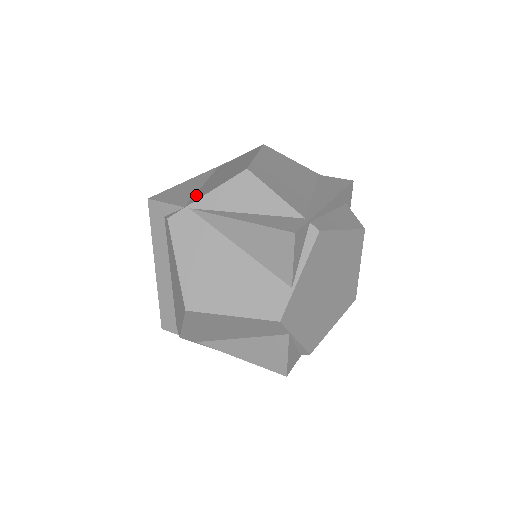
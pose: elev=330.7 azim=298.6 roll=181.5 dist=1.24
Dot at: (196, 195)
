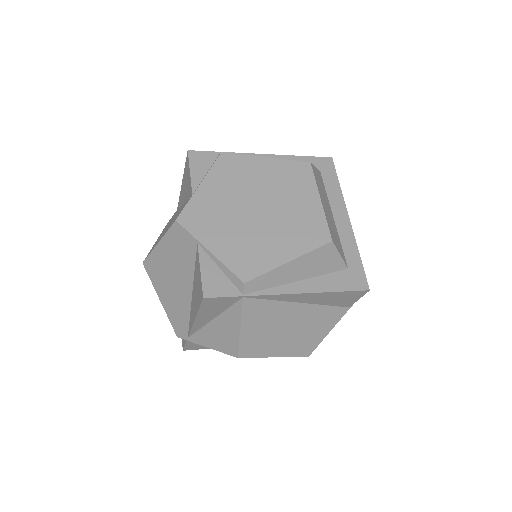
Dot at: occluded
